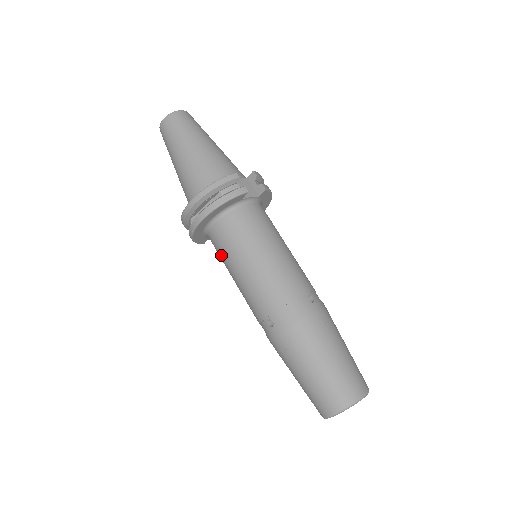
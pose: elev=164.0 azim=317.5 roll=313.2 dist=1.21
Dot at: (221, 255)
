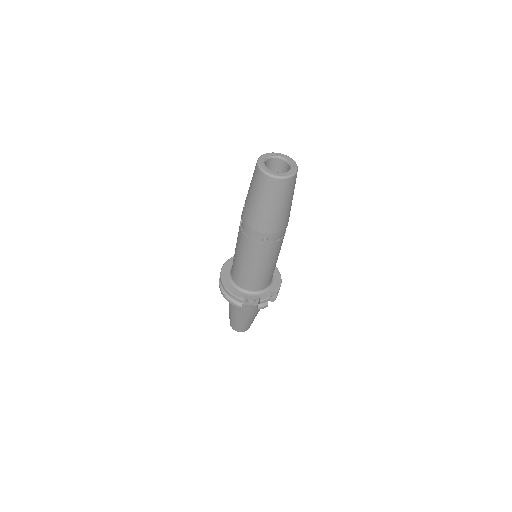
Dot at: (235, 268)
